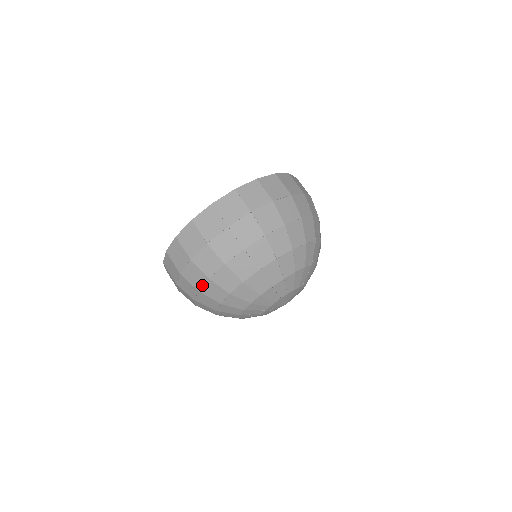
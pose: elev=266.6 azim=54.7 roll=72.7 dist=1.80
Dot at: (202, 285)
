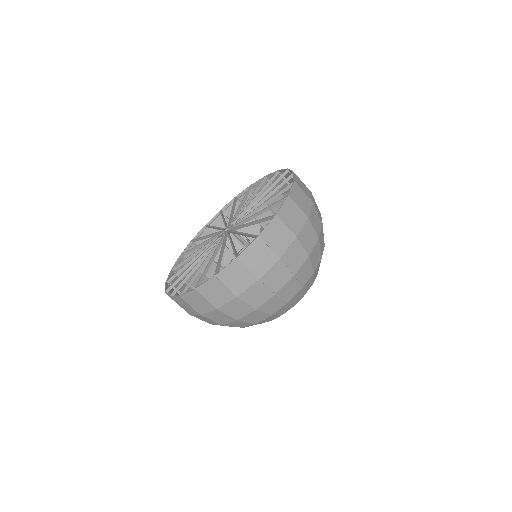
Dot at: (244, 315)
